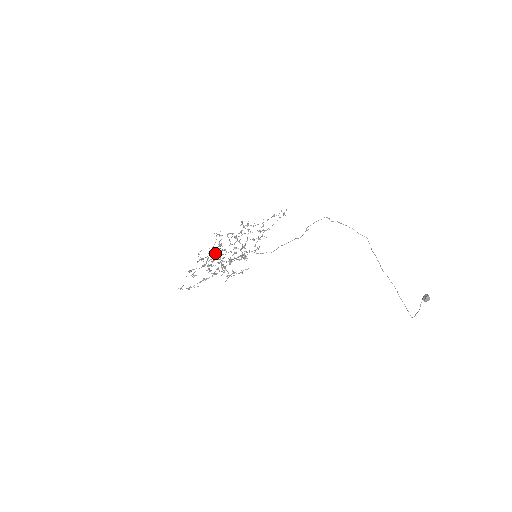
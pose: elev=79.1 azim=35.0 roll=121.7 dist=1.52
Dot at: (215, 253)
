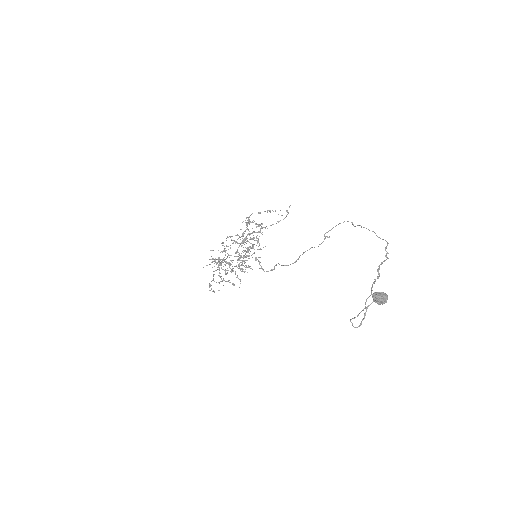
Dot at: (225, 251)
